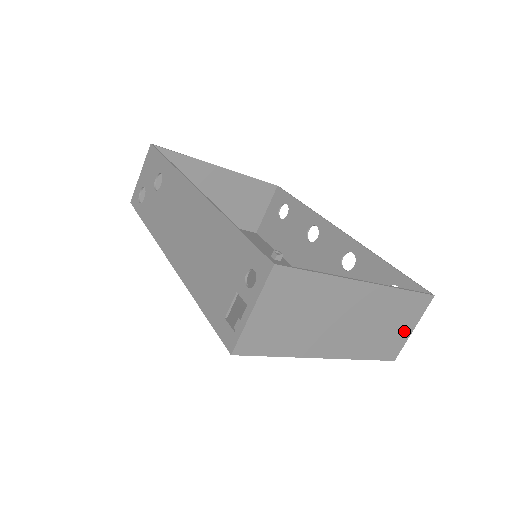
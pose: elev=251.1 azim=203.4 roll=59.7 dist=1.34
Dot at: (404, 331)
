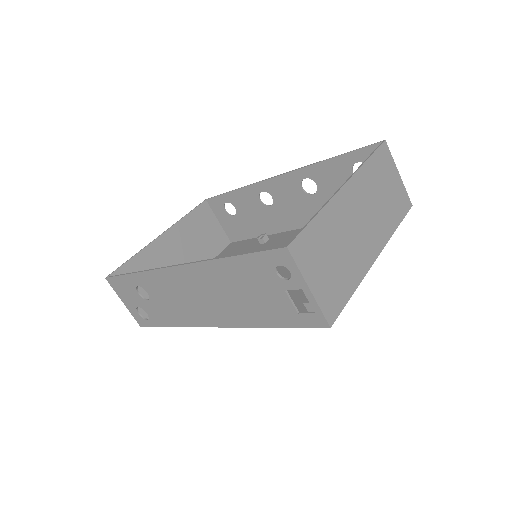
Dot at: (396, 182)
